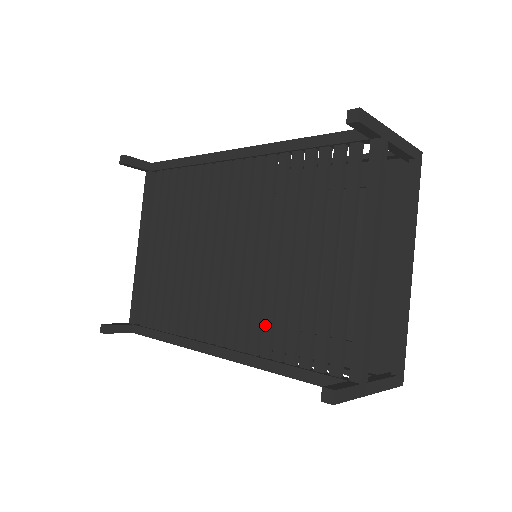
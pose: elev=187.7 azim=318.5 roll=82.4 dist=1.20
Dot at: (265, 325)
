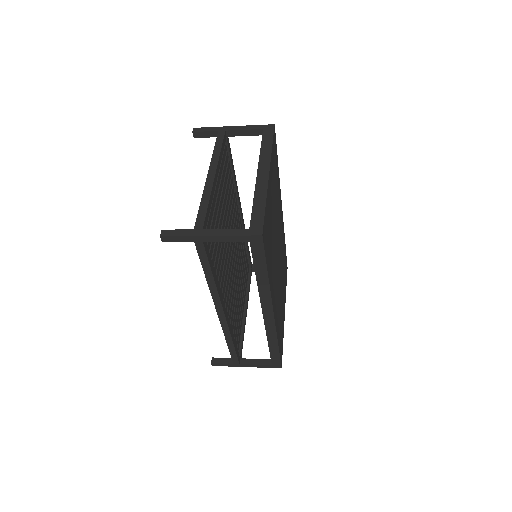
Dot at: occluded
